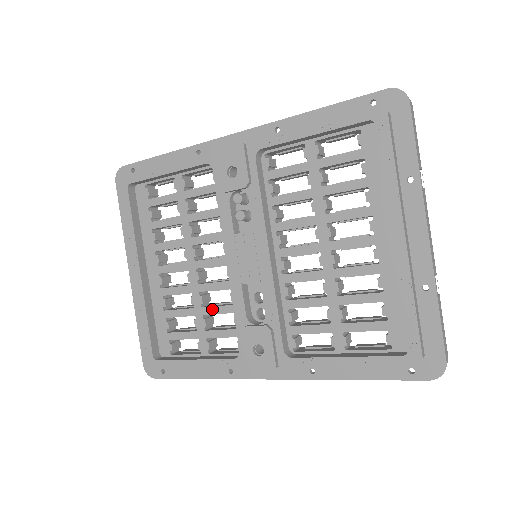
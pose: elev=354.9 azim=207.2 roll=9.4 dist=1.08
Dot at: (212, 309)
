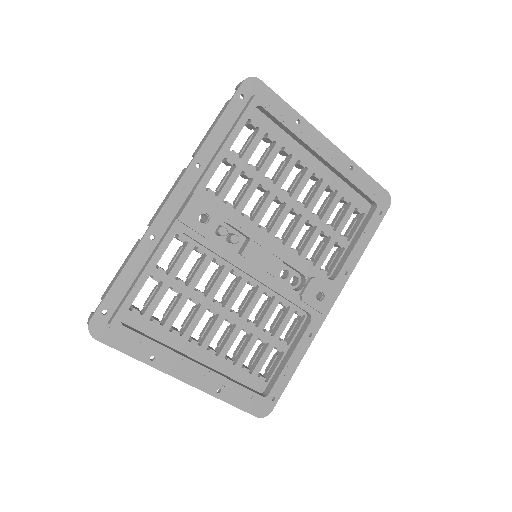
Dot at: (265, 319)
